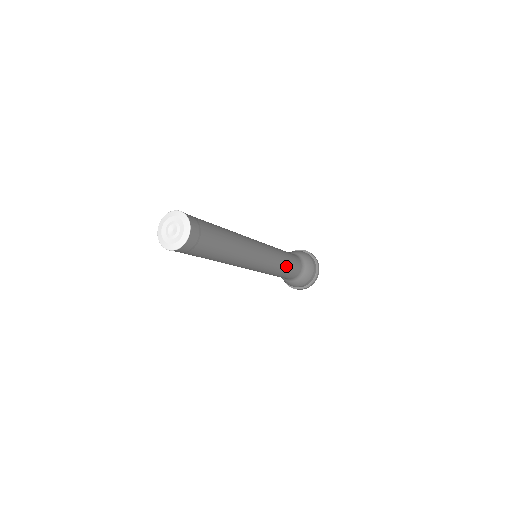
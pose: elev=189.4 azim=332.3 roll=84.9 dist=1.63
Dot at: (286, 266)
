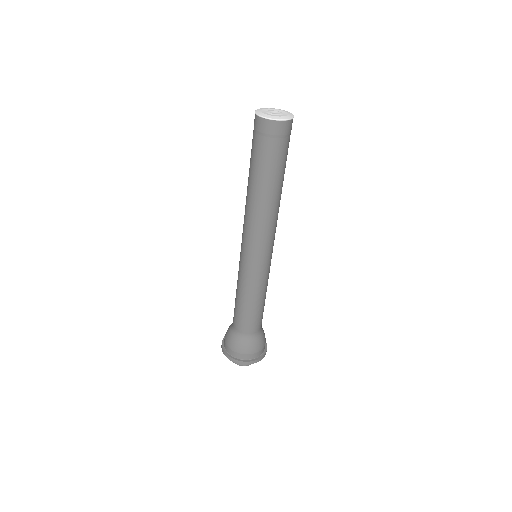
Dot at: occluded
